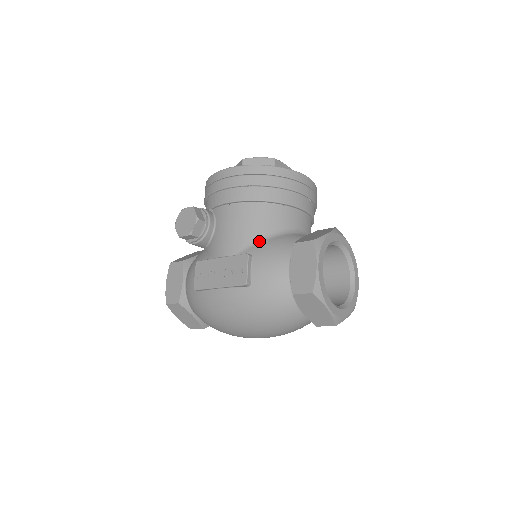
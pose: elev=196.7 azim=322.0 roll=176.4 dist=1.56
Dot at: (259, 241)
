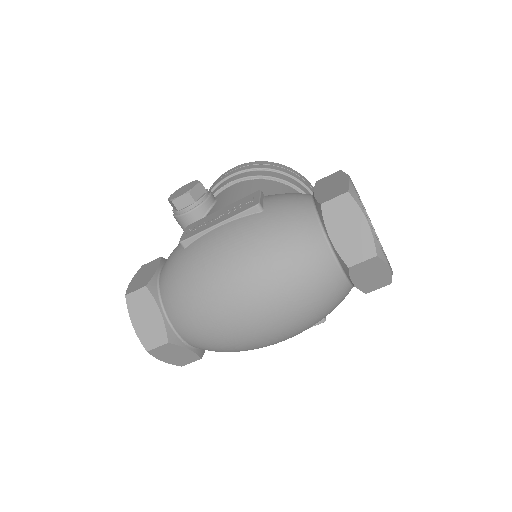
Dot at: occluded
